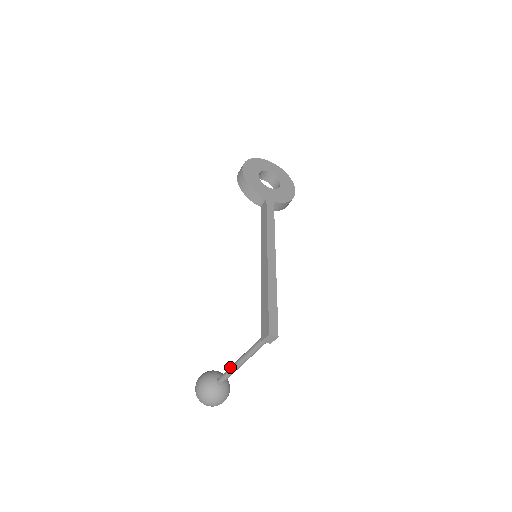
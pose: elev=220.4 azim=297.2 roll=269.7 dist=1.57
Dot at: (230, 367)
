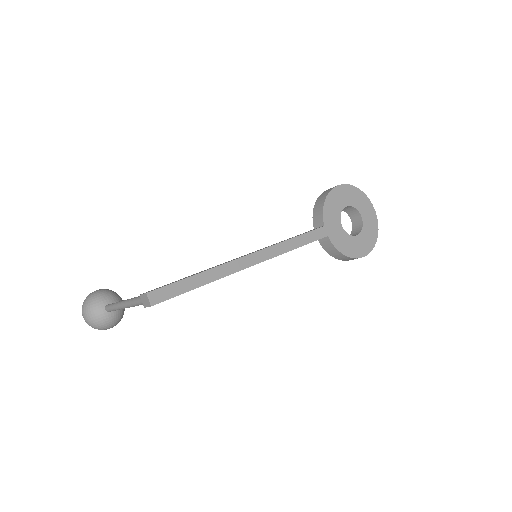
Dot at: (119, 301)
